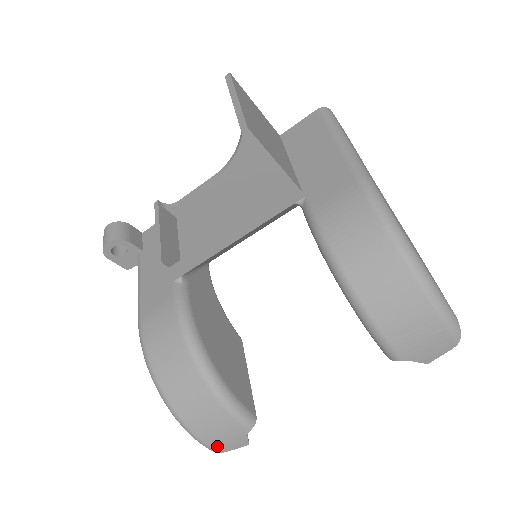
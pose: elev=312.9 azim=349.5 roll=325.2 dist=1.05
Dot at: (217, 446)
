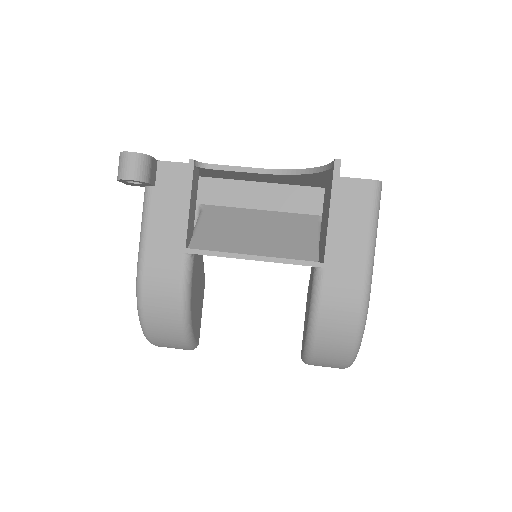
Dot at: occluded
